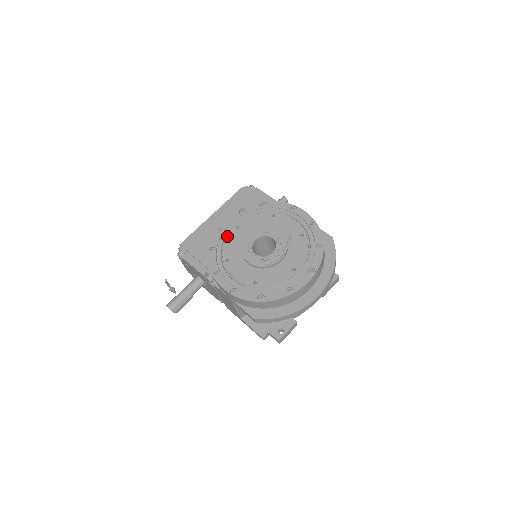
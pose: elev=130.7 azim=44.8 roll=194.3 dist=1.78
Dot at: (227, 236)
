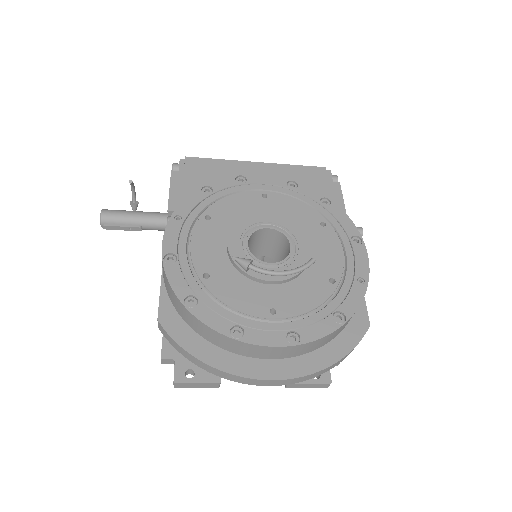
Dot at: (242, 192)
